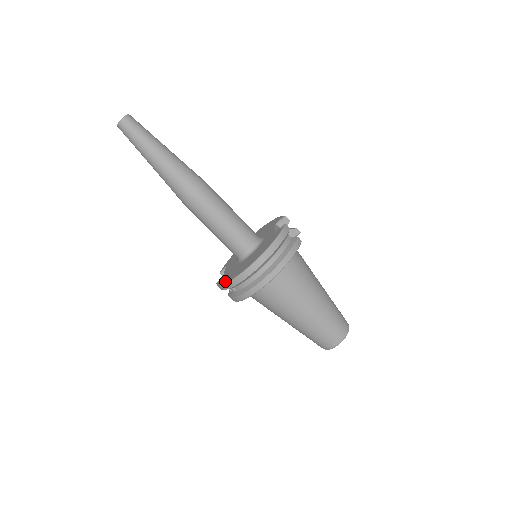
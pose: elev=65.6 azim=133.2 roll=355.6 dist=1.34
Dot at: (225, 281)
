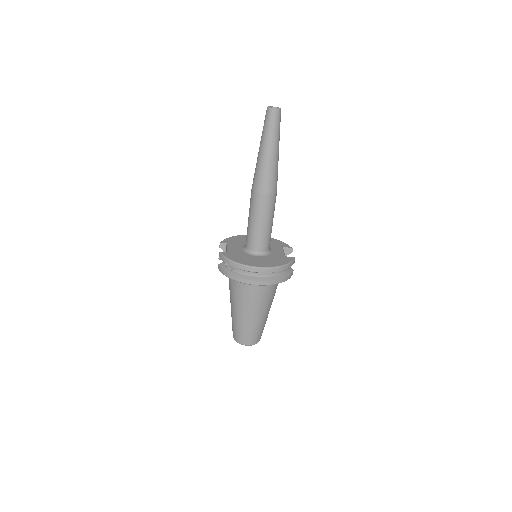
Dot at: (234, 259)
